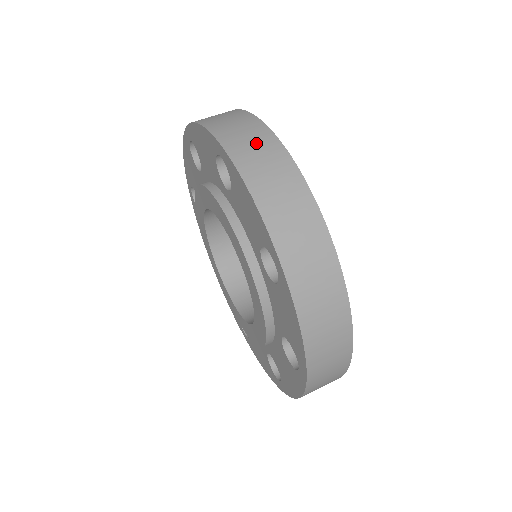
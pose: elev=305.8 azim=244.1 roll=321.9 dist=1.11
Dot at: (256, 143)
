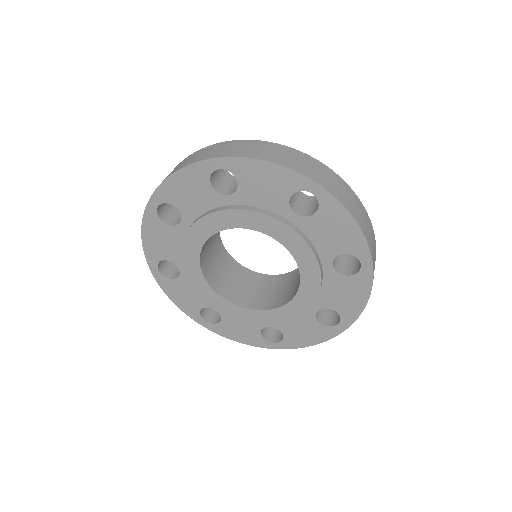
Dot at: (334, 181)
